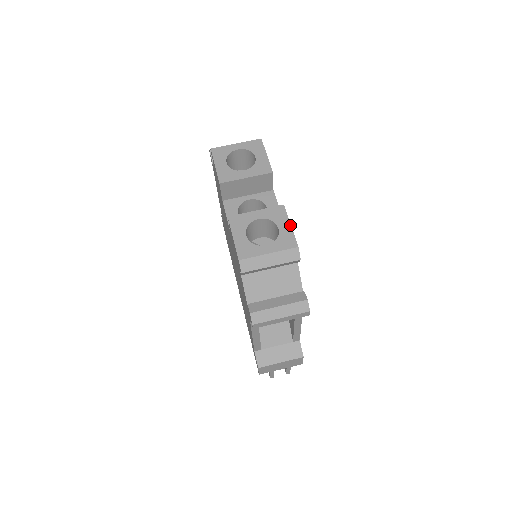
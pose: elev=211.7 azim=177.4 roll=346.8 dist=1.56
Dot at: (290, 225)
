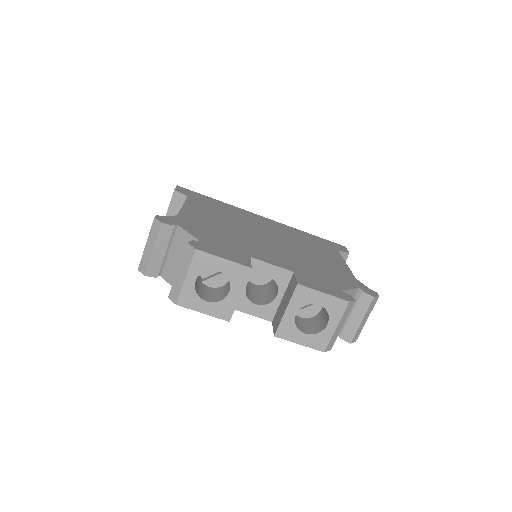
Dot at: (323, 294)
